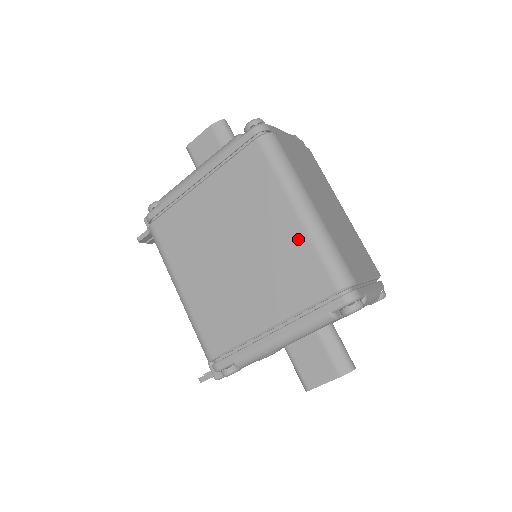
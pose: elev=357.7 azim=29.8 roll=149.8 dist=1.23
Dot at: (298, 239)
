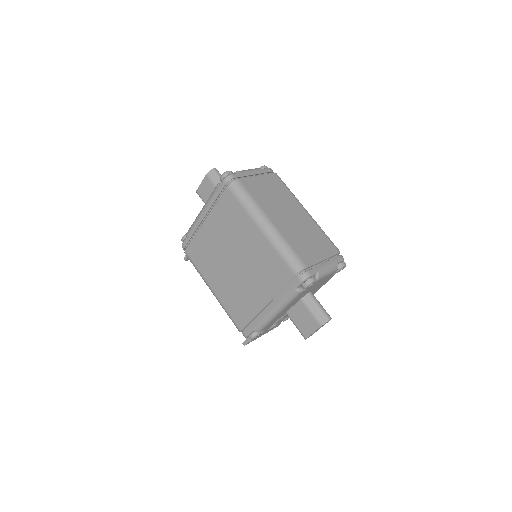
Dot at: (266, 246)
